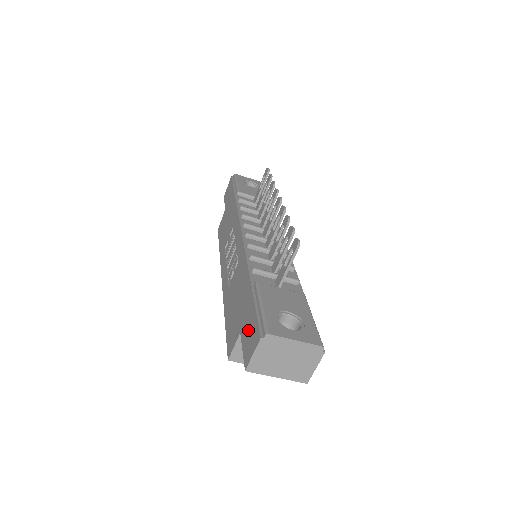
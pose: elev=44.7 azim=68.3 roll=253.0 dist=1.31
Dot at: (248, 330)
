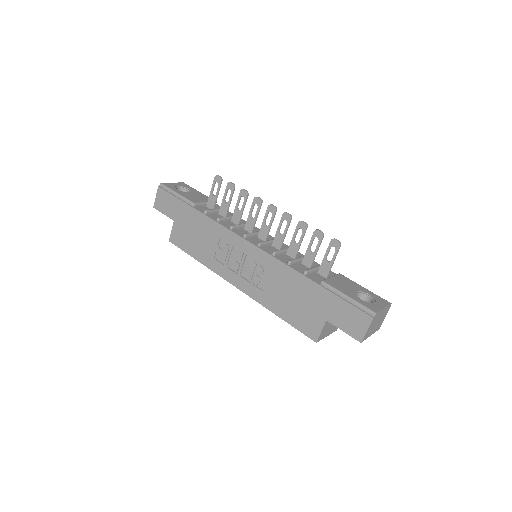
Dot at: (343, 317)
